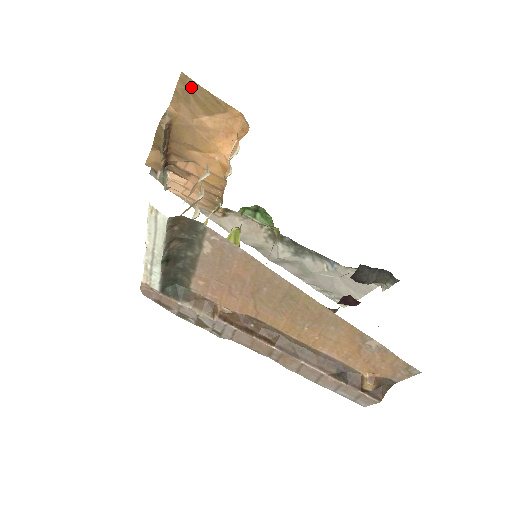
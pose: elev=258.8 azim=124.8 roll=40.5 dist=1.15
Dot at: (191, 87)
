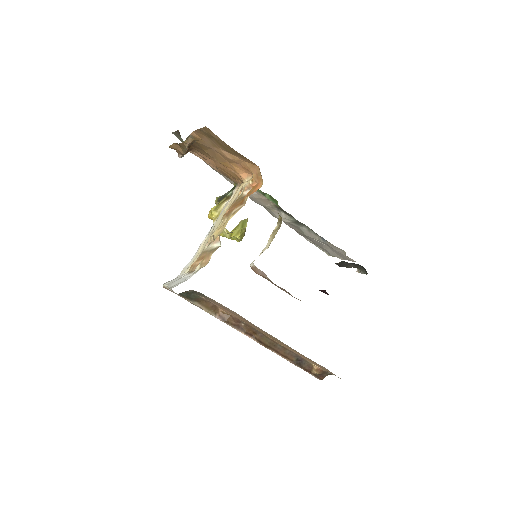
Dot at: (214, 136)
